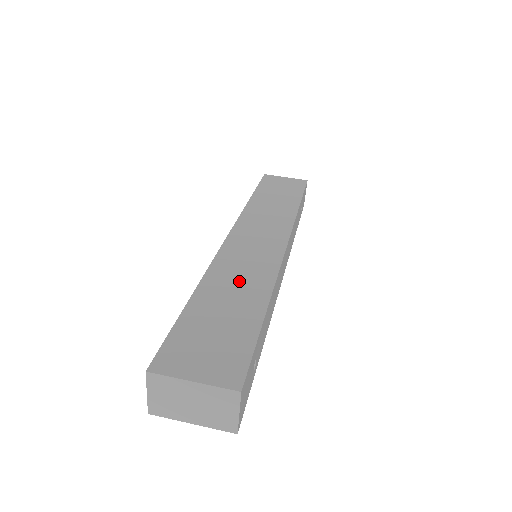
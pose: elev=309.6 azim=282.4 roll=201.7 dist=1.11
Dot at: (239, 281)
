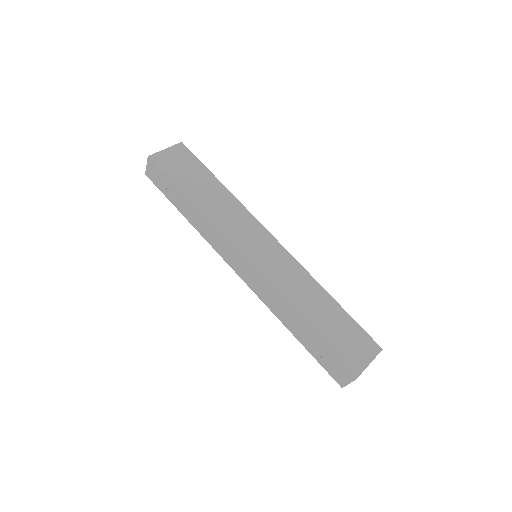
Dot at: (303, 293)
